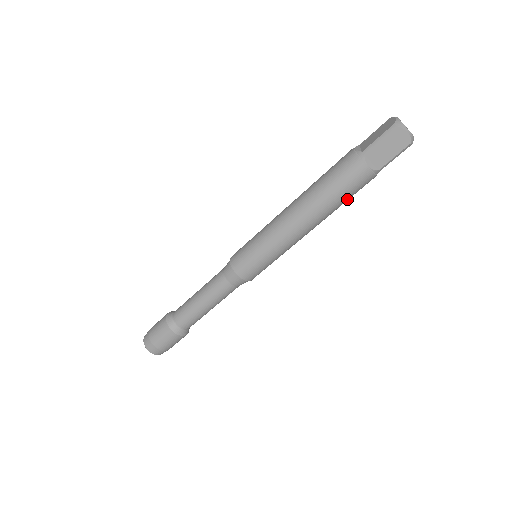
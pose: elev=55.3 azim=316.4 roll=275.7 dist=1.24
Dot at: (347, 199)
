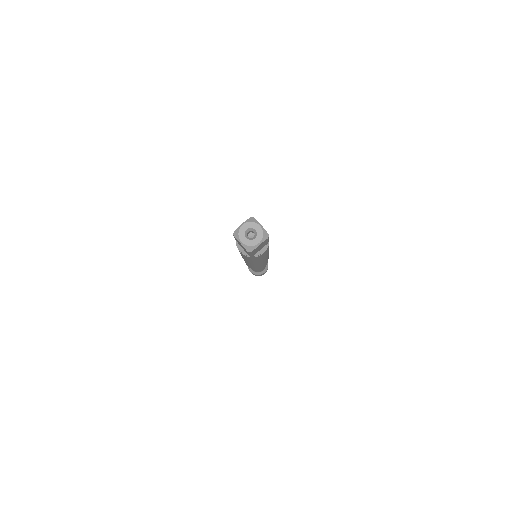
Dot at: occluded
